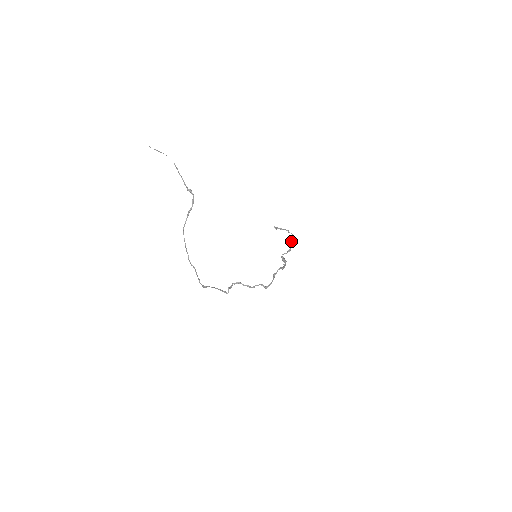
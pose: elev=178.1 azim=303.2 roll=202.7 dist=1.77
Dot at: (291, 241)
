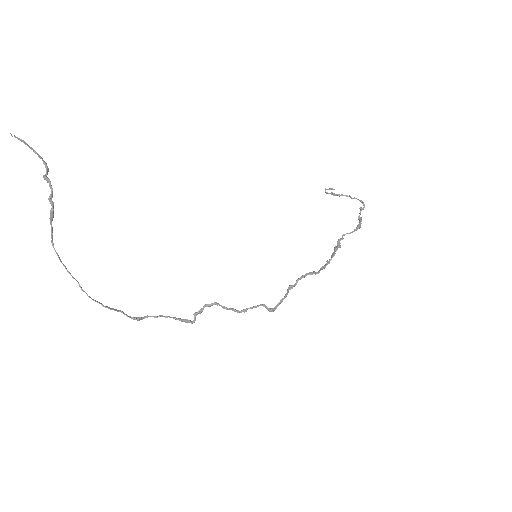
Dot at: (360, 212)
